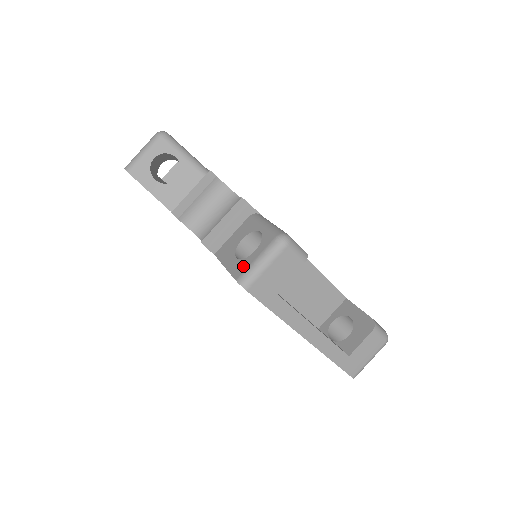
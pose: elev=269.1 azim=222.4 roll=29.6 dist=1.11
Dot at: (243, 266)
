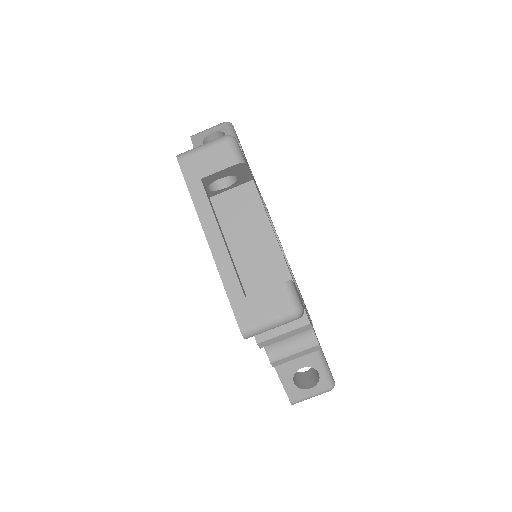
Dot at: occluded
